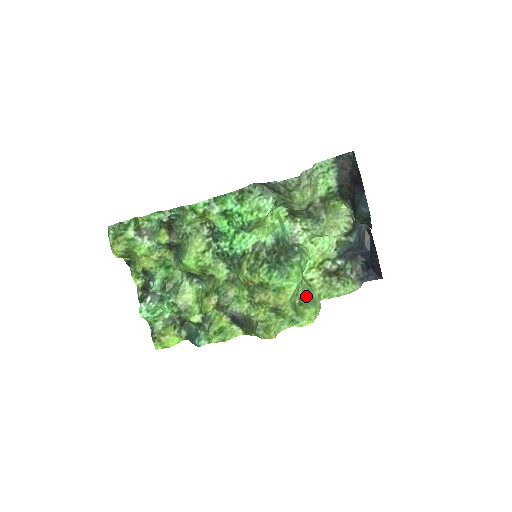
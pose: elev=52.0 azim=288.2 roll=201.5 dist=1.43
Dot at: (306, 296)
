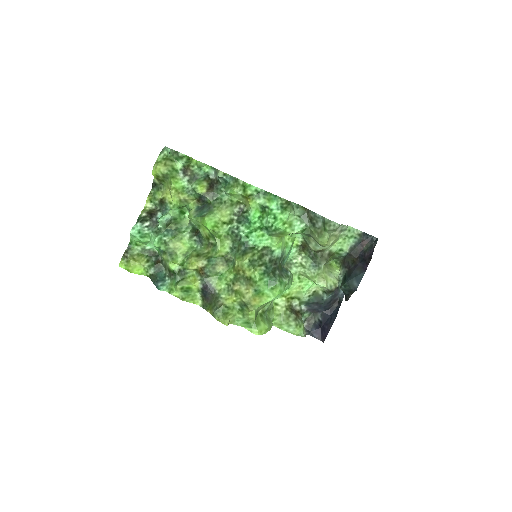
Dot at: (267, 313)
